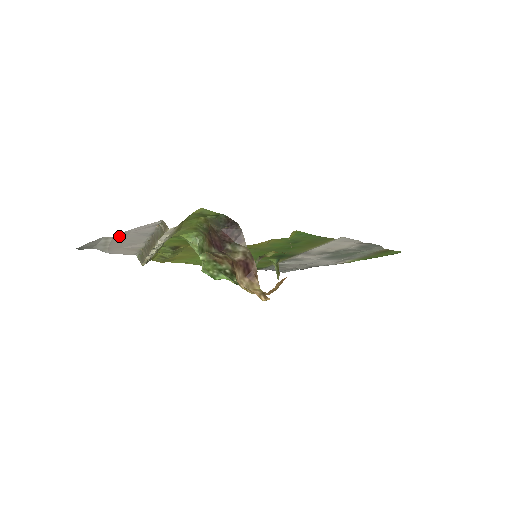
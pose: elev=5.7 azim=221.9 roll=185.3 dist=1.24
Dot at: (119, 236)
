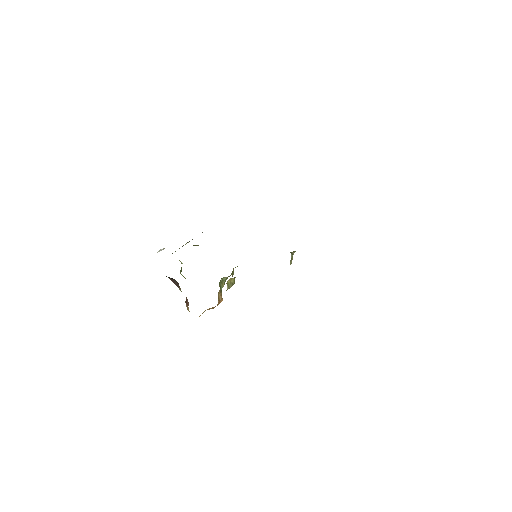
Dot at: occluded
